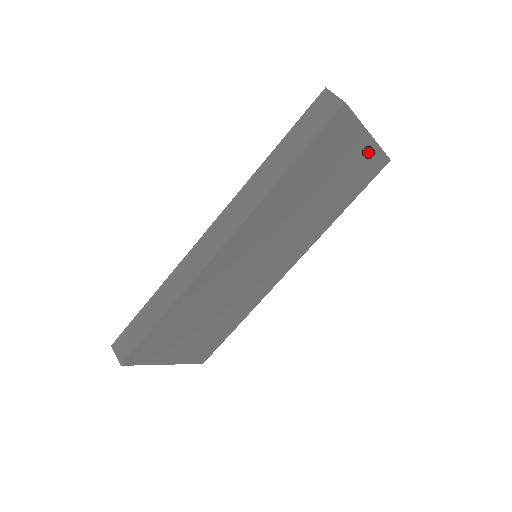
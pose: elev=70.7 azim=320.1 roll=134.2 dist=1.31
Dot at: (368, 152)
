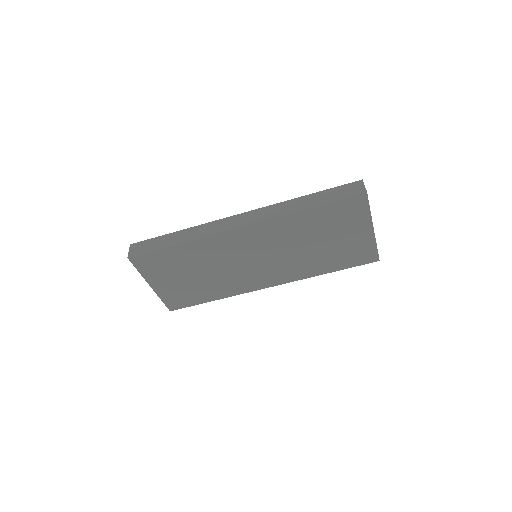
Dot at: (367, 241)
